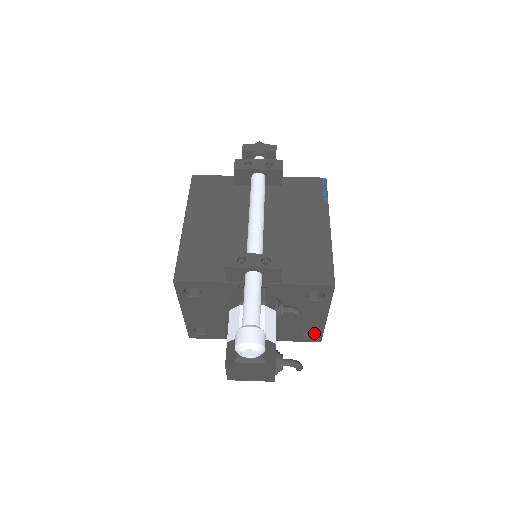
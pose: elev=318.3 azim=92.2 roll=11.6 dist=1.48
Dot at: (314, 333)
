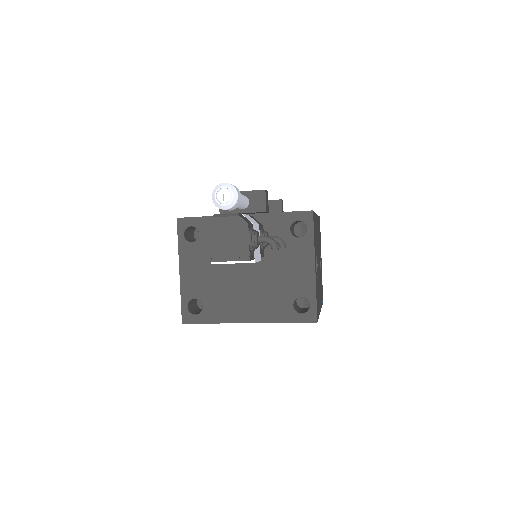
Dot at: (308, 309)
